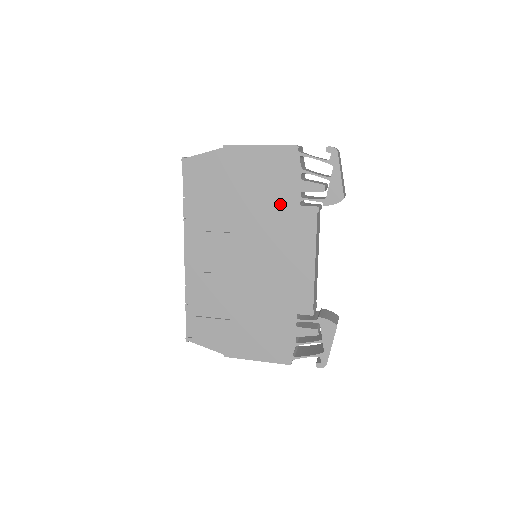
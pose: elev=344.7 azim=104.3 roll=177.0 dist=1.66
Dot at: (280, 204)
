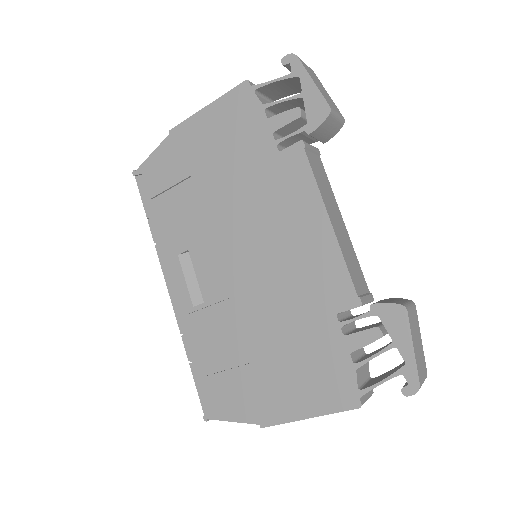
Dot at: (254, 164)
